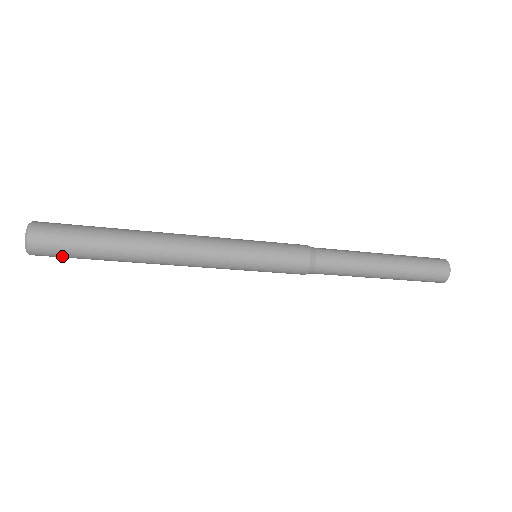
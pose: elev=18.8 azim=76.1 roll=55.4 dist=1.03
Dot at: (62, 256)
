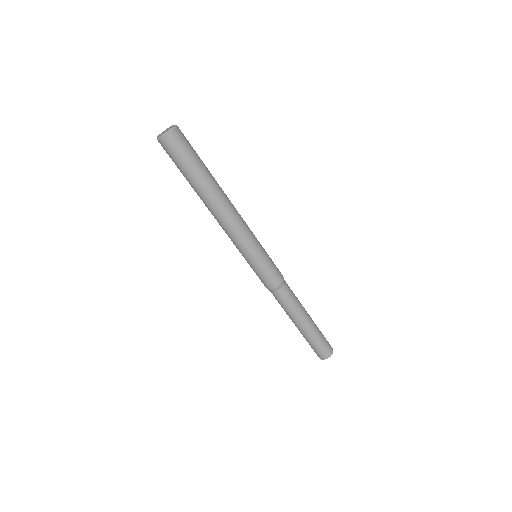
Dot at: (177, 155)
